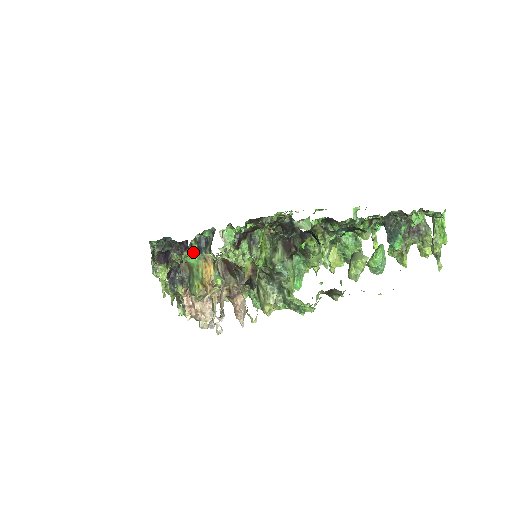
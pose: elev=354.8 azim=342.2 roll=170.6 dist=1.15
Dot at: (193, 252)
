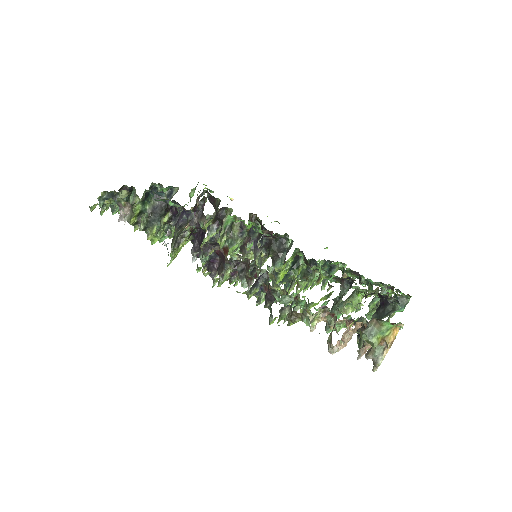
Dot at: occluded
